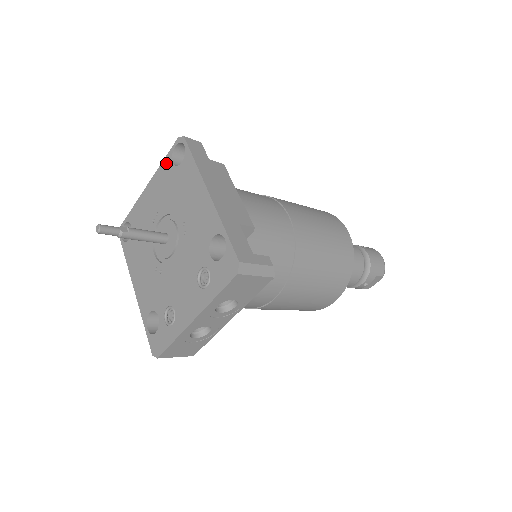
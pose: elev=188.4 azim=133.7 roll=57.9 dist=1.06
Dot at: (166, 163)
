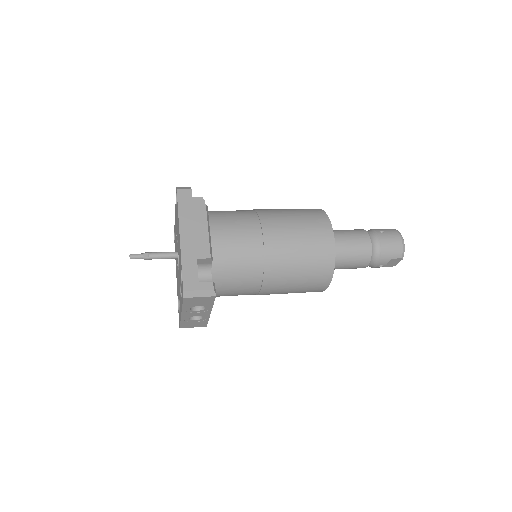
Dot at: occluded
